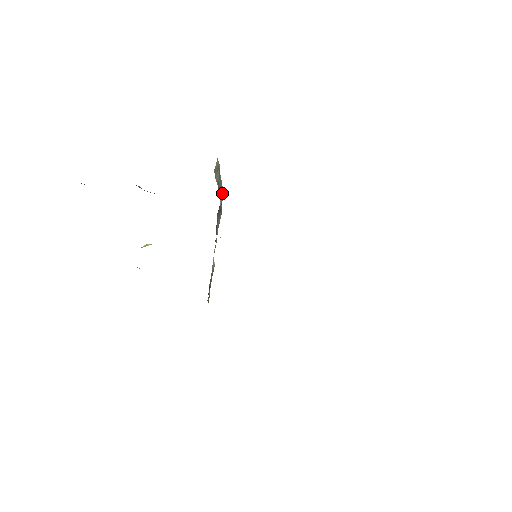
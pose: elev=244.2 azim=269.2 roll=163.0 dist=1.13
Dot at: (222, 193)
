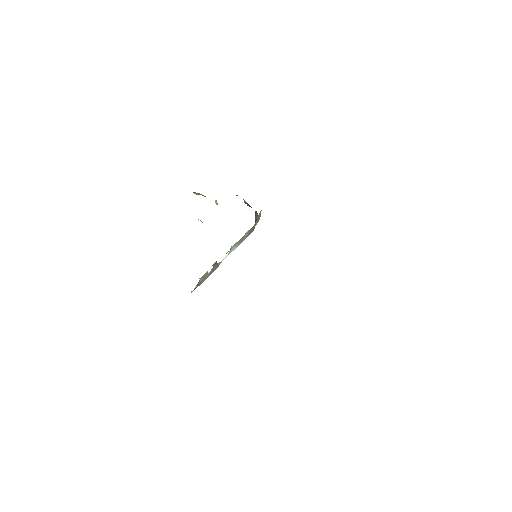
Dot at: occluded
